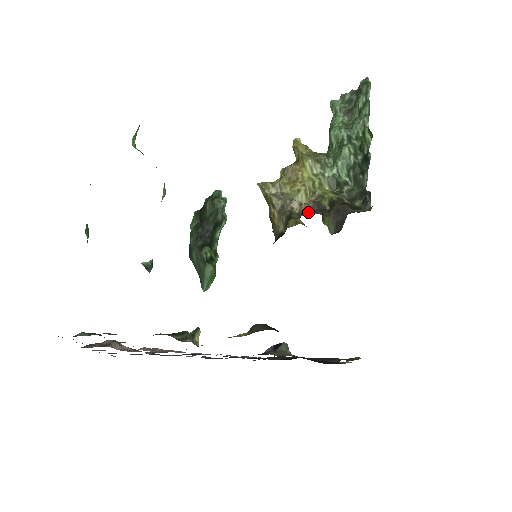
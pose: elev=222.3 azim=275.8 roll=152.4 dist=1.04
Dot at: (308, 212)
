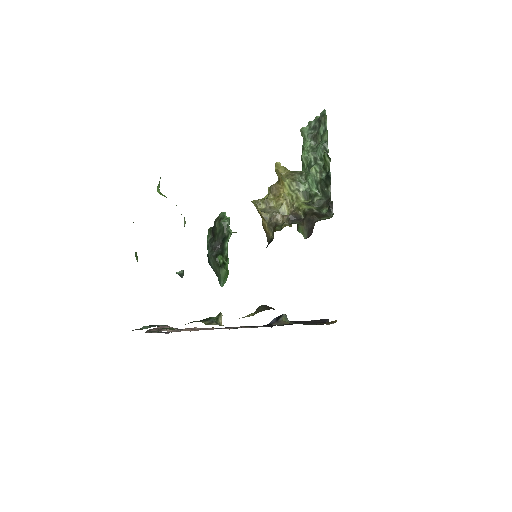
Dot at: (288, 222)
